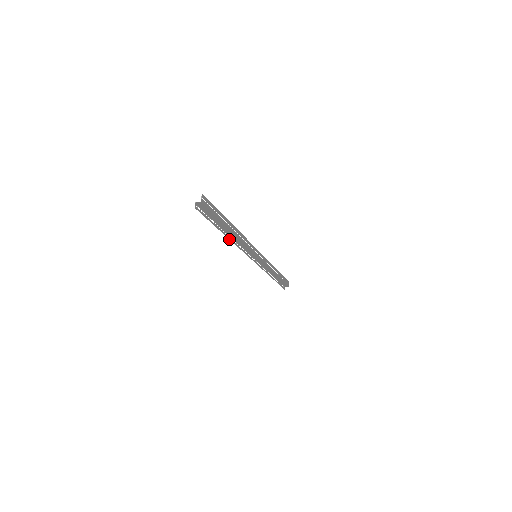
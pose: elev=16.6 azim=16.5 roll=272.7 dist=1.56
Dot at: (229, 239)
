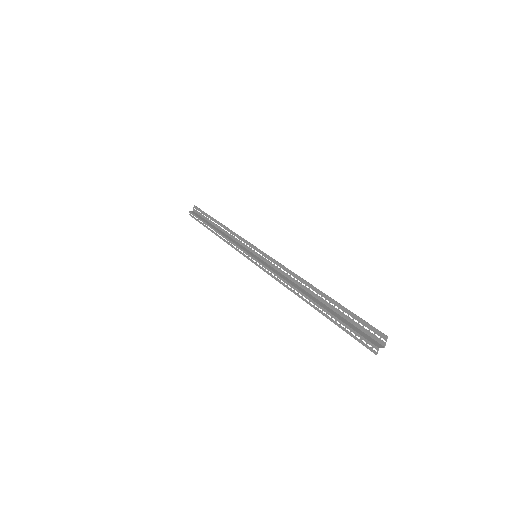
Dot at: (302, 299)
